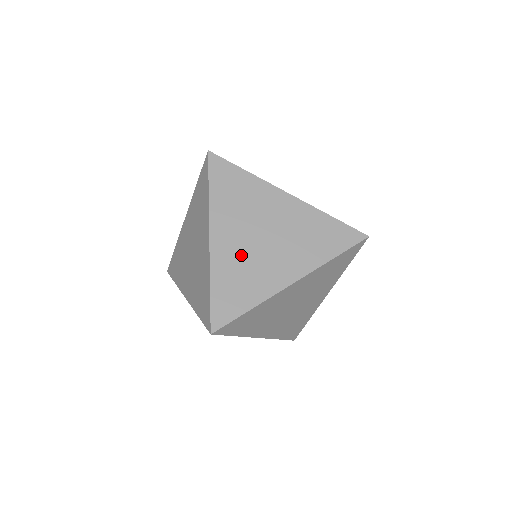
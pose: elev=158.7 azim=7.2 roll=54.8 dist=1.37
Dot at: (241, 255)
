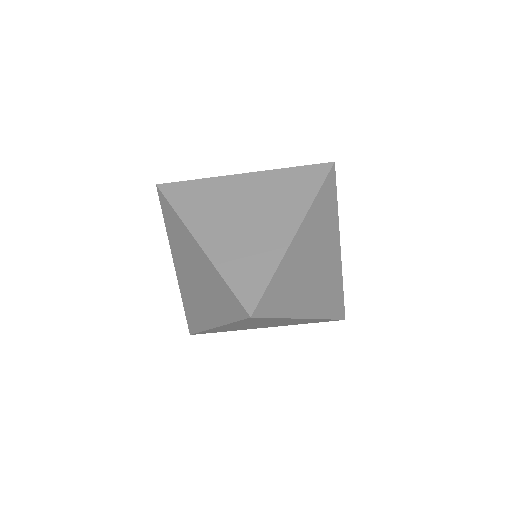
Dot at: (235, 240)
